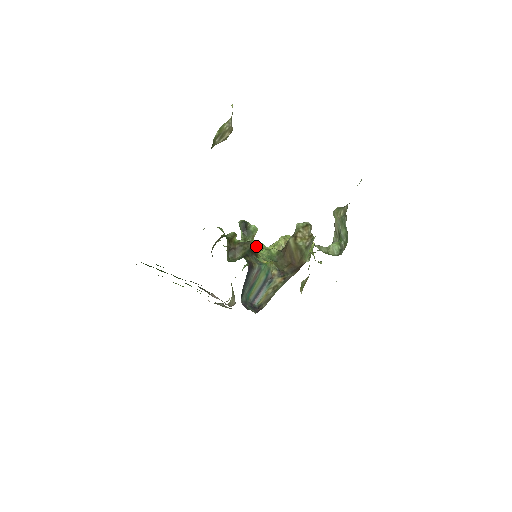
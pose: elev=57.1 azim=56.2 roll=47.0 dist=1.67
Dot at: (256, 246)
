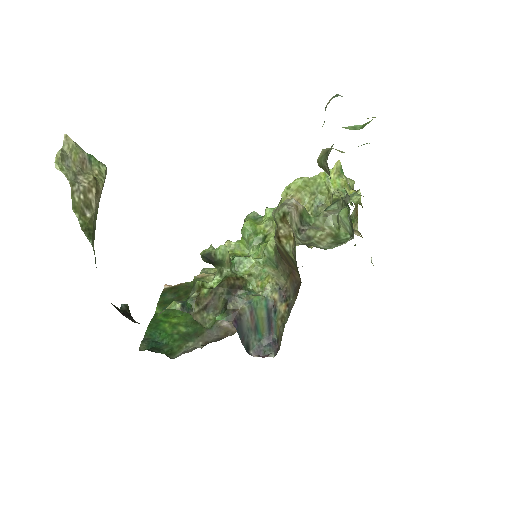
Dot at: (255, 229)
